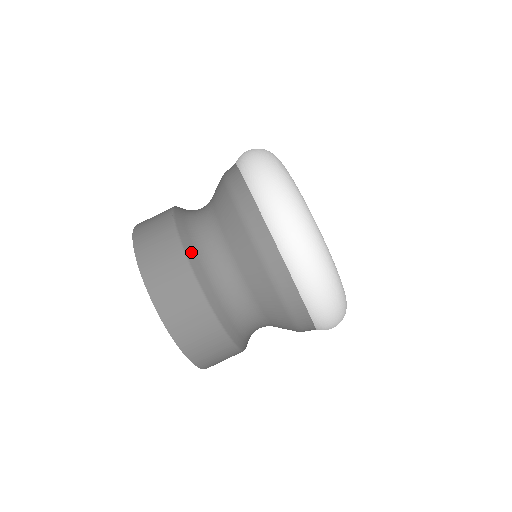
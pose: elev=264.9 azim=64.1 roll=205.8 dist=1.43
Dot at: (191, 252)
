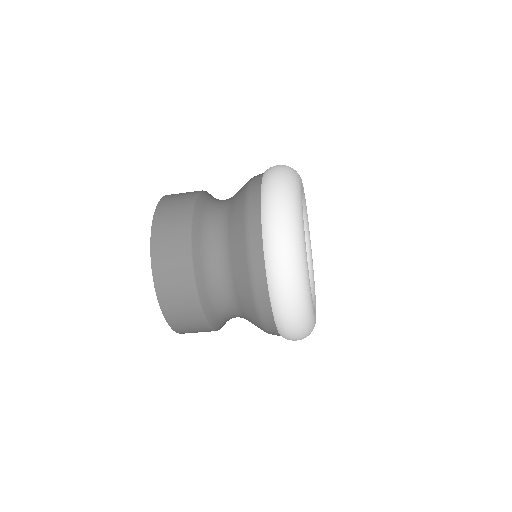
Dot at: (217, 325)
